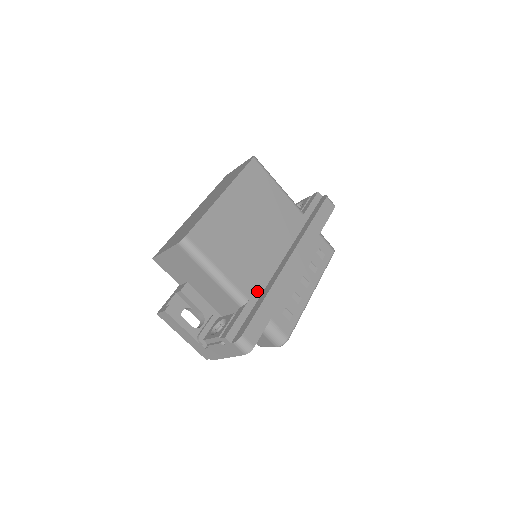
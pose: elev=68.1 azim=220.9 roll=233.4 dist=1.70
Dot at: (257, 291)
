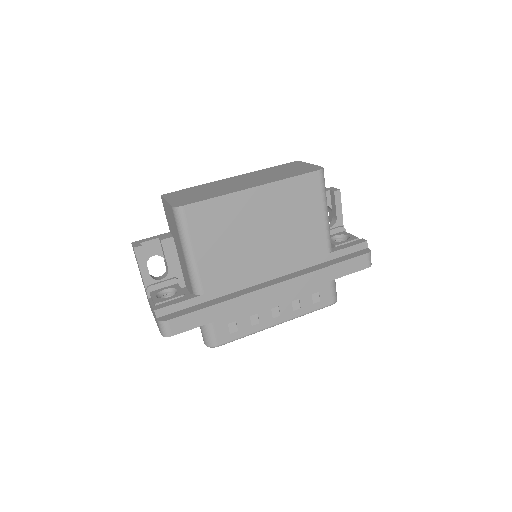
Dot at: (218, 292)
